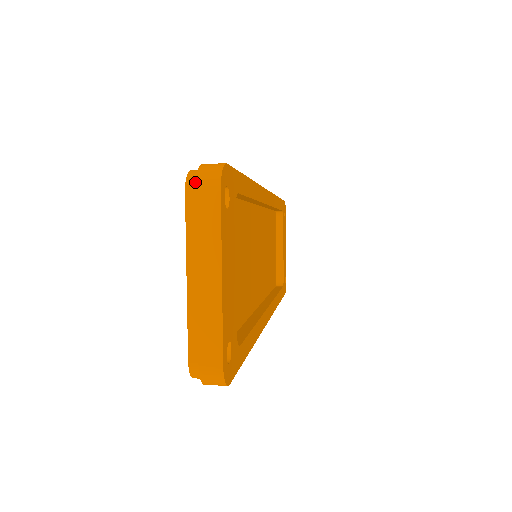
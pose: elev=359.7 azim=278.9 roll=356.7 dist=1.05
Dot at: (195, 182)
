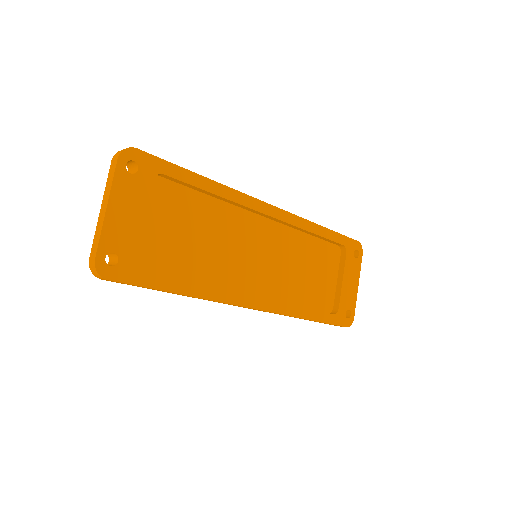
Dot at: occluded
